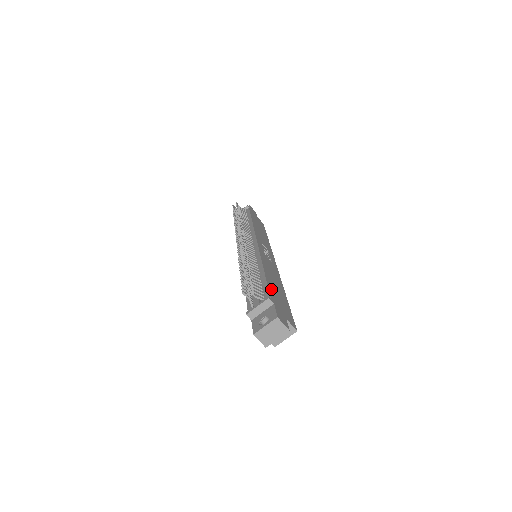
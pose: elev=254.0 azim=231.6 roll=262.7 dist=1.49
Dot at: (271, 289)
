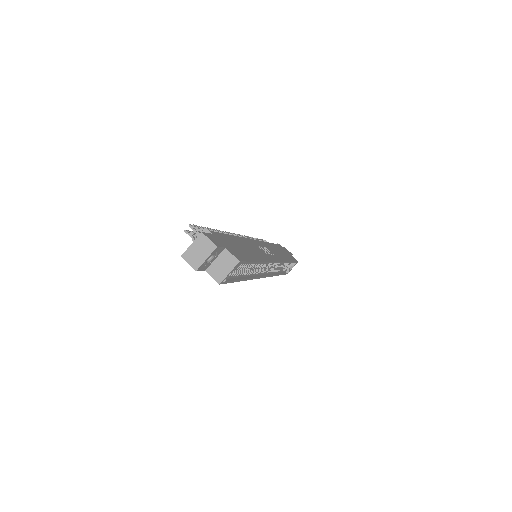
Dot at: (225, 237)
